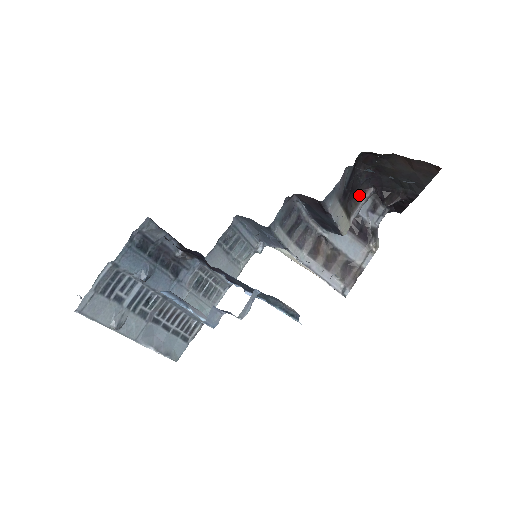
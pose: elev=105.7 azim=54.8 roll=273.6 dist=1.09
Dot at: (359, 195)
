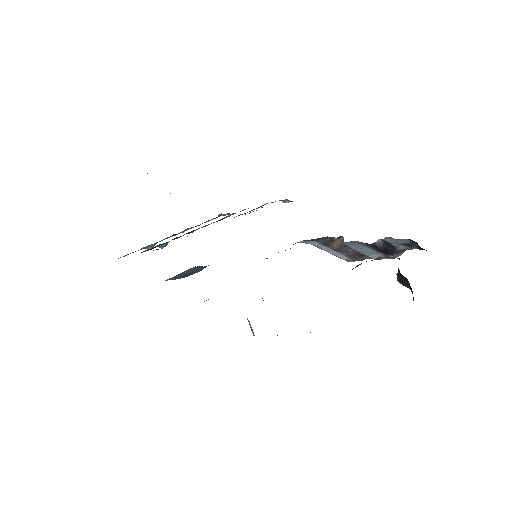
Dot at: (380, 256)
